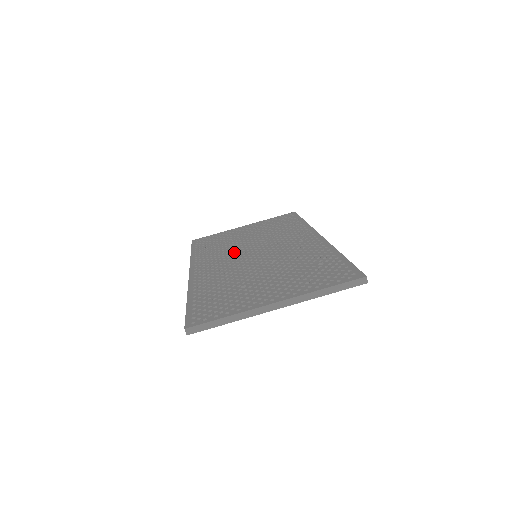
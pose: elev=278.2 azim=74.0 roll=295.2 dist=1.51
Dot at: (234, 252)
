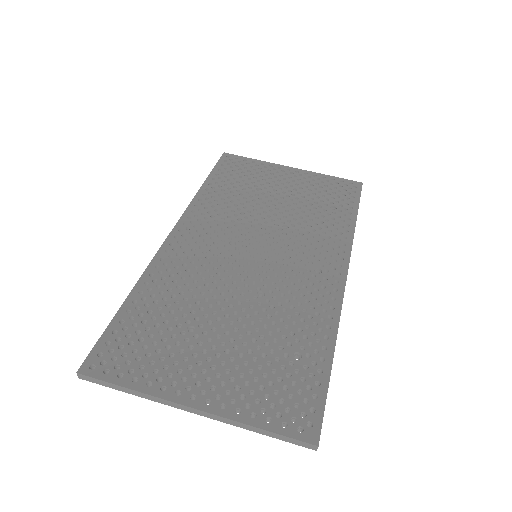
Dot at: (240, 227)
